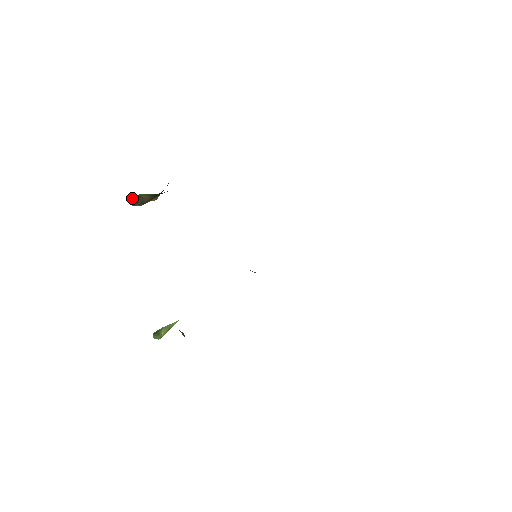
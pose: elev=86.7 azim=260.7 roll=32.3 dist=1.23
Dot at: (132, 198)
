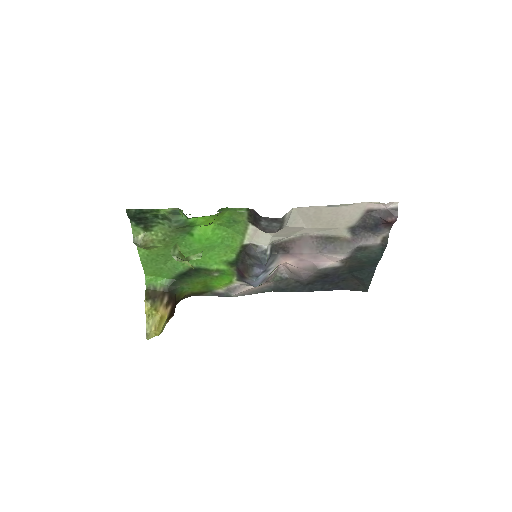
Dot at: (148, 291)
